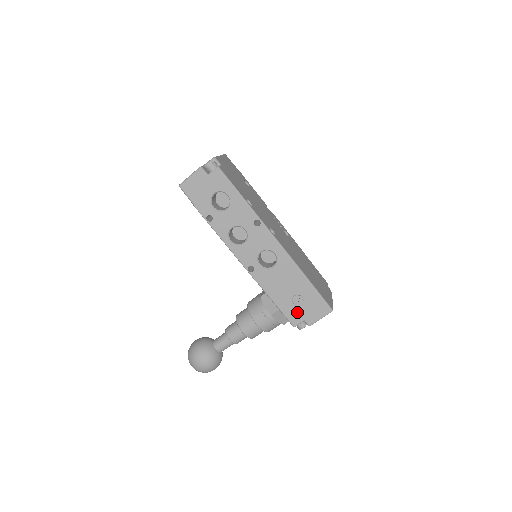
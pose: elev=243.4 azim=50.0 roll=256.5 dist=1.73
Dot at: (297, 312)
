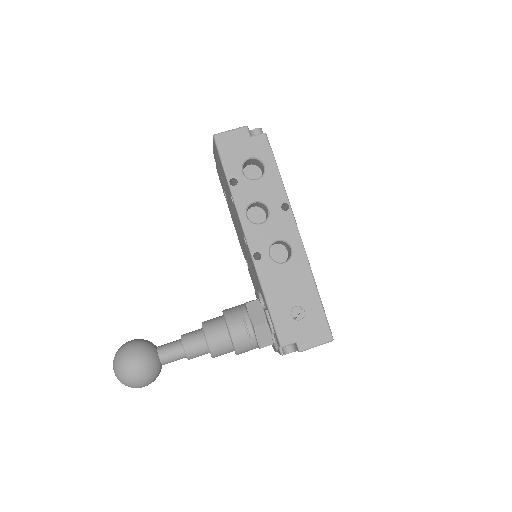
Dot at: (292, 328)
